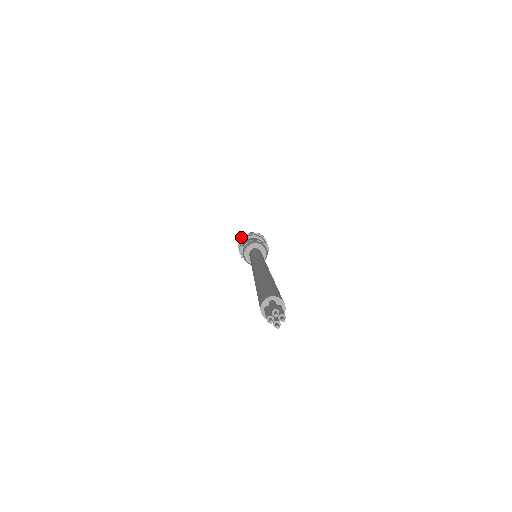
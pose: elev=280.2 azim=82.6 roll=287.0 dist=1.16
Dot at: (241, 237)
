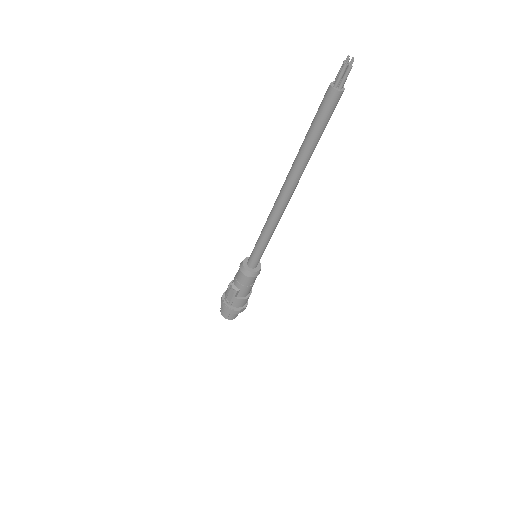
Dot at: (221, 297)
